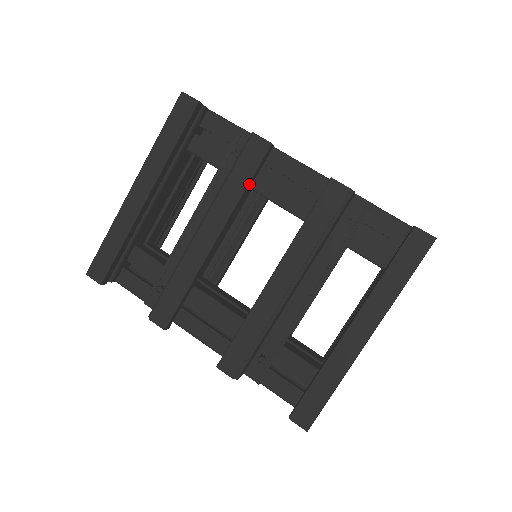
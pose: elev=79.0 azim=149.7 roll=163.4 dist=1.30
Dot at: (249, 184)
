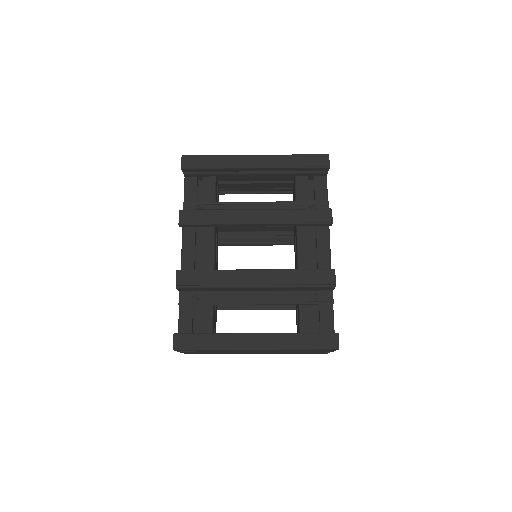
Dot at: (301, 224)
